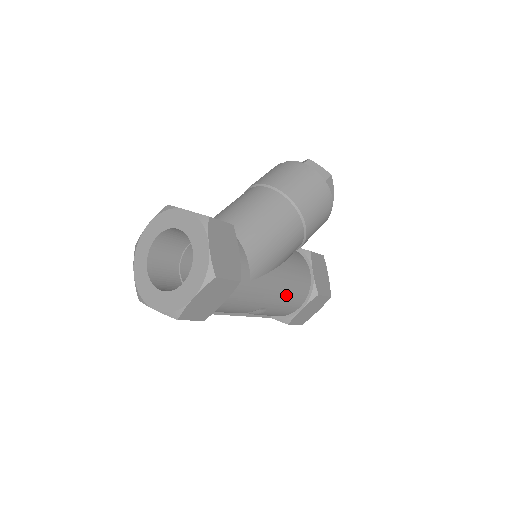
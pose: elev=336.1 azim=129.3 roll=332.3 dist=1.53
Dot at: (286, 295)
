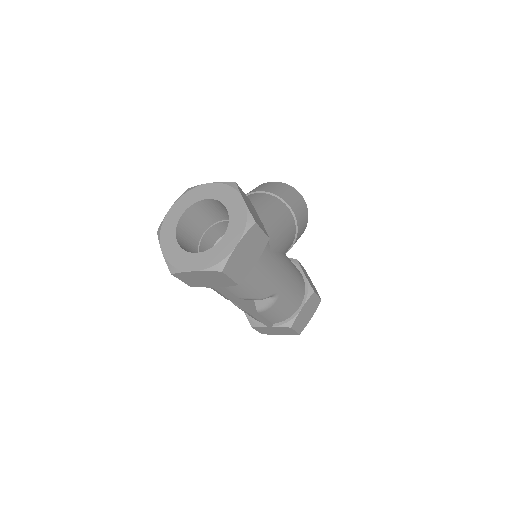
Dot at: (292, 284)
